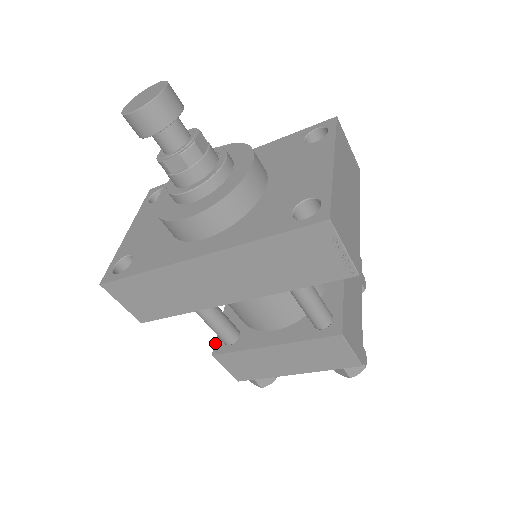
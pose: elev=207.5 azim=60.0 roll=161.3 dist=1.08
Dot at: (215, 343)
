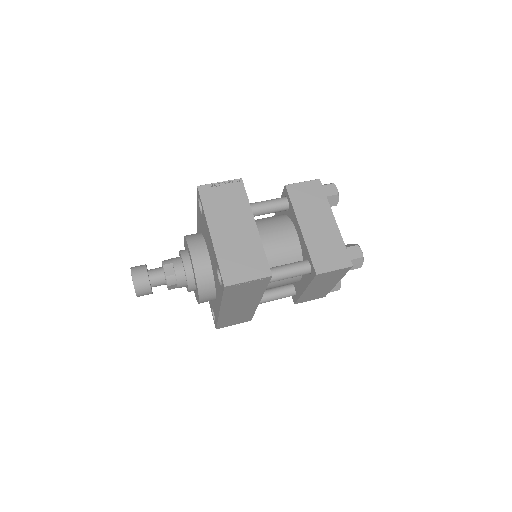
Dot at: occluded
